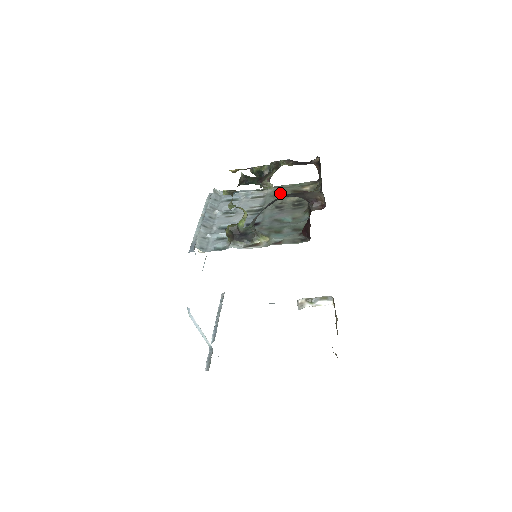
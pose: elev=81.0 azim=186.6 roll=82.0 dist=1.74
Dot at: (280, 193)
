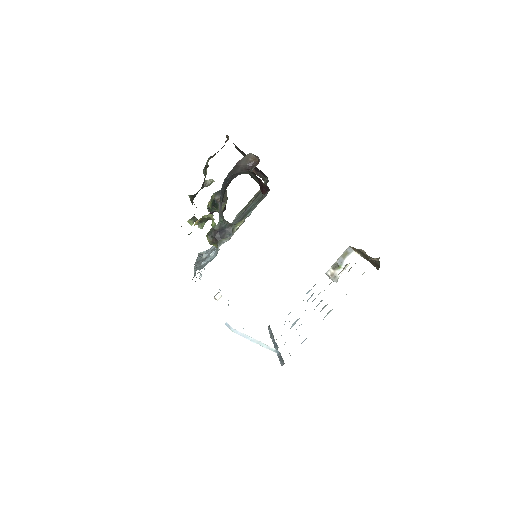
Dot at: occluded
